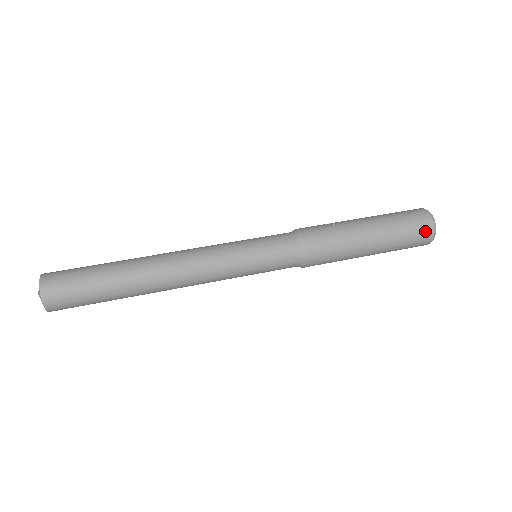
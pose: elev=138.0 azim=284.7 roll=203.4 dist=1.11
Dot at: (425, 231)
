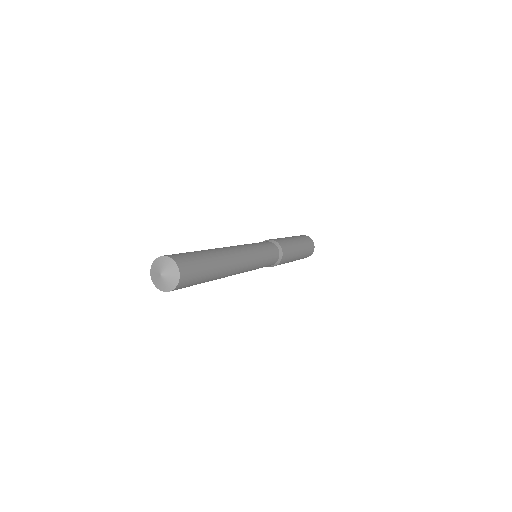
Dot at: (307, 237)
